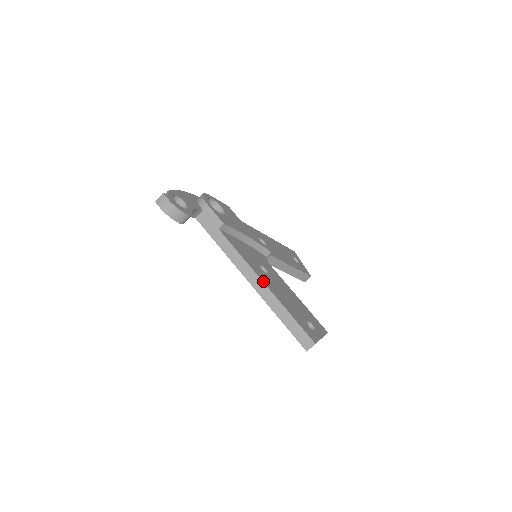
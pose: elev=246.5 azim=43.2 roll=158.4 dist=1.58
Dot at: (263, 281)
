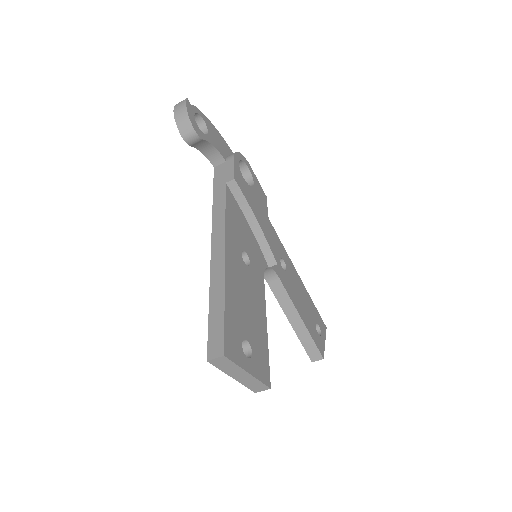
Dot at: (226, 252)
